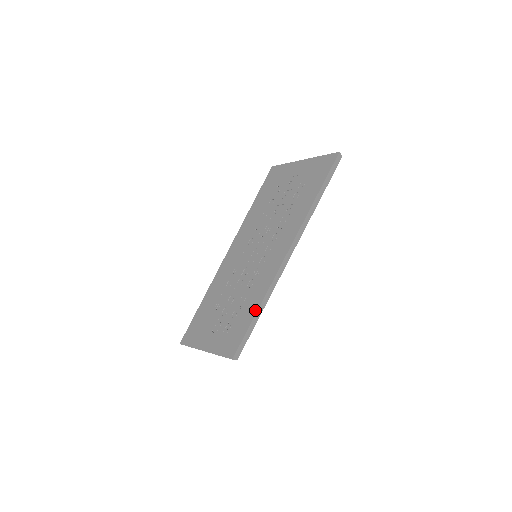
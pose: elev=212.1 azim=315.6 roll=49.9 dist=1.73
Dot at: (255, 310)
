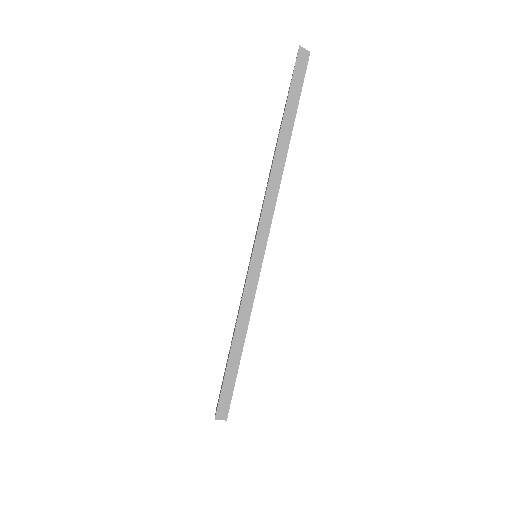
Dot at: occluded
